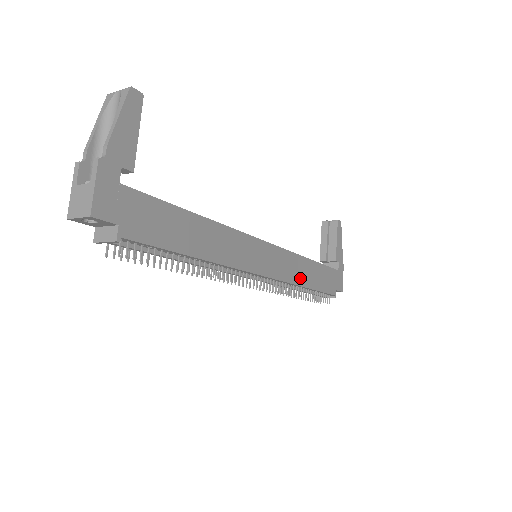
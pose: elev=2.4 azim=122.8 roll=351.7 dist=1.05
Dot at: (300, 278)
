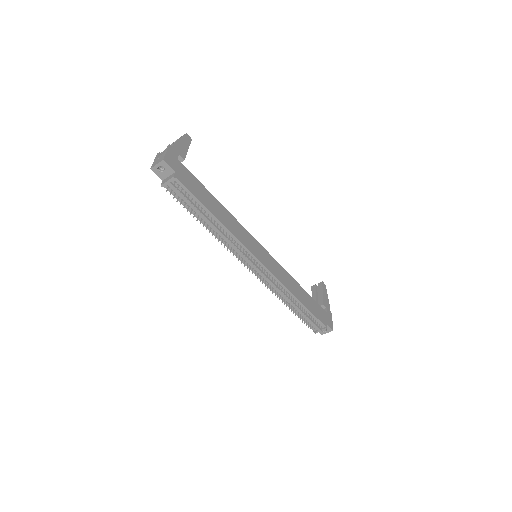
Dot at: (291, 288)
